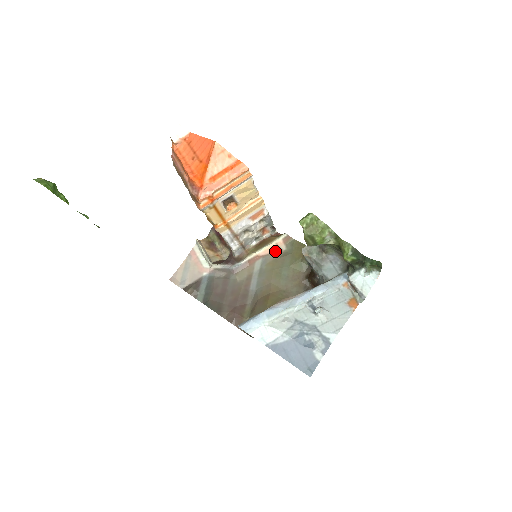
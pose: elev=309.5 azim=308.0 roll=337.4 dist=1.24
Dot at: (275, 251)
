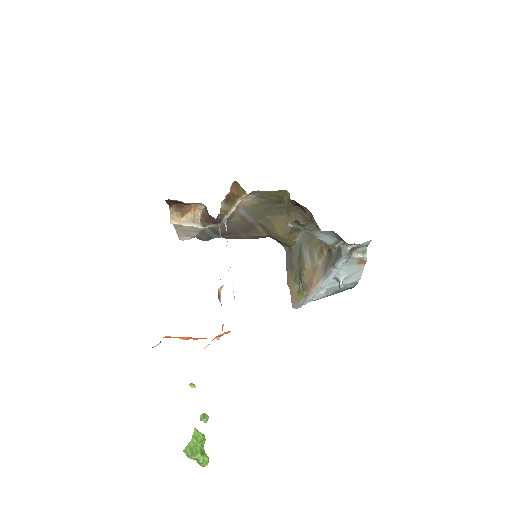
Dot at: (248, 200)
